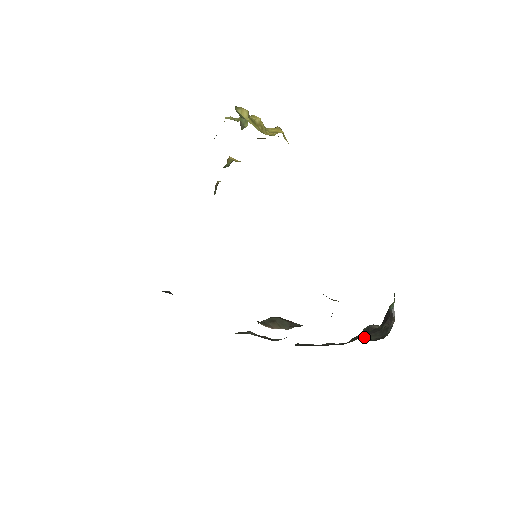
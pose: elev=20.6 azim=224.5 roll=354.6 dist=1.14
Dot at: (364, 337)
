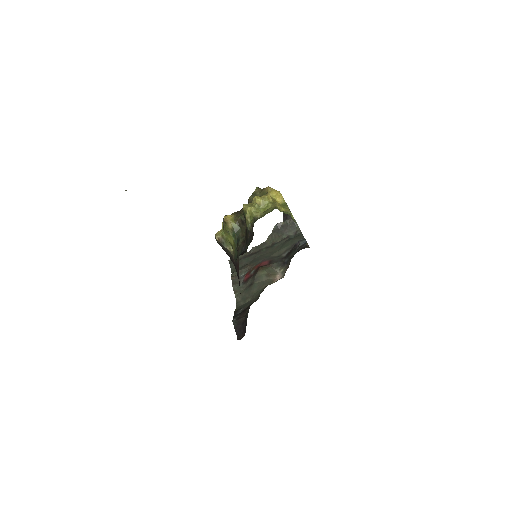
Dot at: (285, 236)
